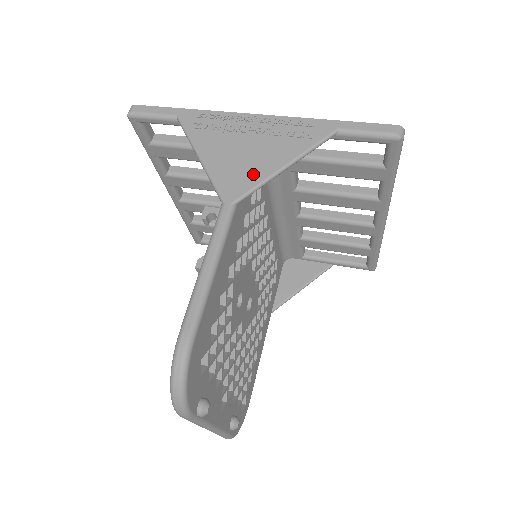
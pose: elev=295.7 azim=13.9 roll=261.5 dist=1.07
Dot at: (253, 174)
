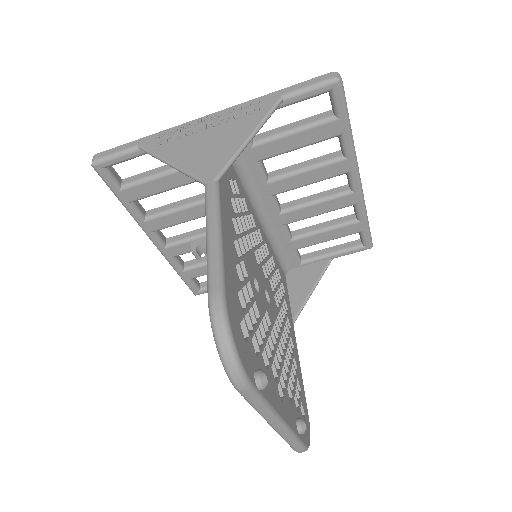
Dot at: (223, 153)
